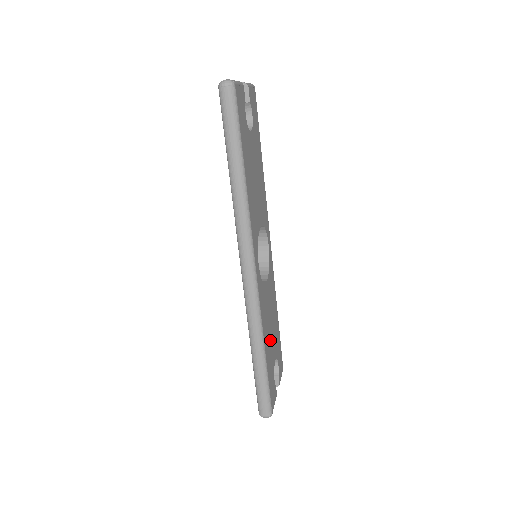
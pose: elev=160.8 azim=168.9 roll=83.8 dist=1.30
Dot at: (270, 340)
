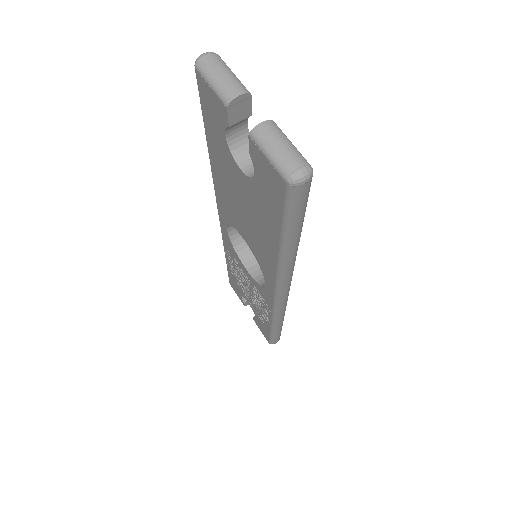
Dot at: occluded
